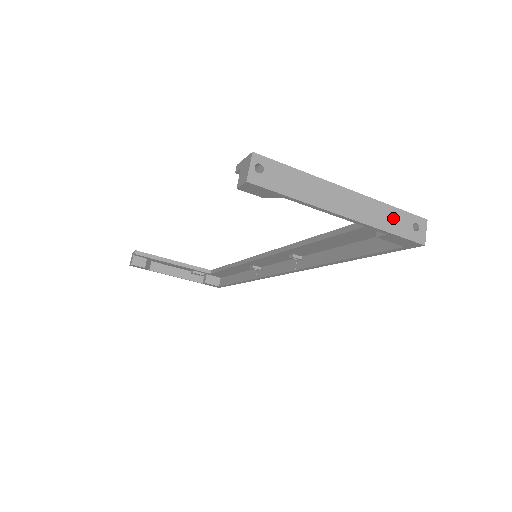
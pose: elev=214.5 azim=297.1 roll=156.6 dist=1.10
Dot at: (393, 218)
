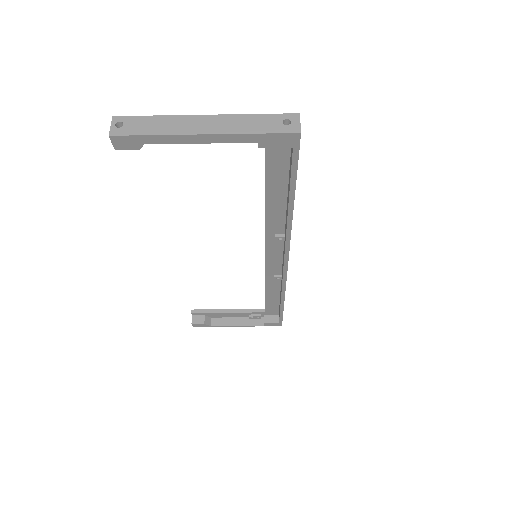
Dot at: (259, 122)
